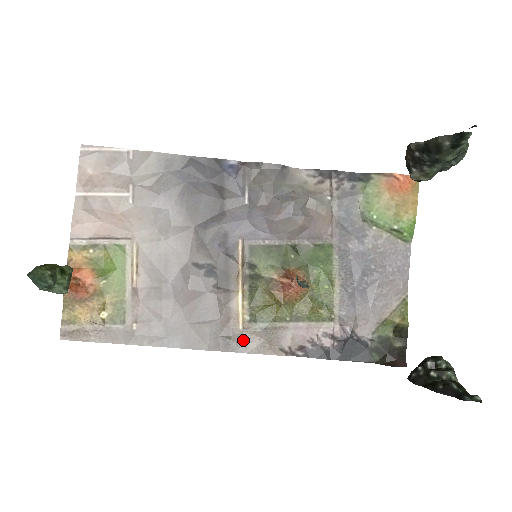
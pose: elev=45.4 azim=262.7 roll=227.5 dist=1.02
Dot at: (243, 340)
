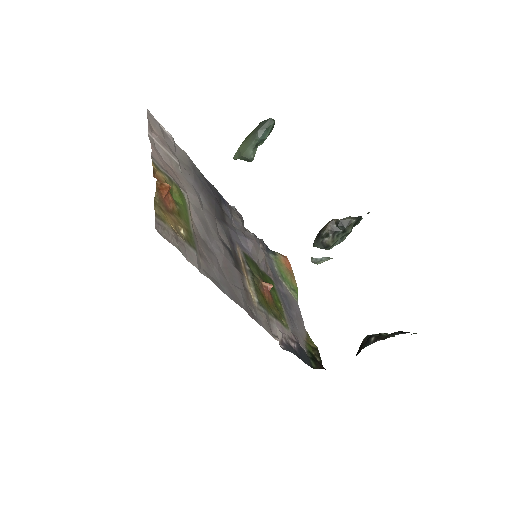
Dot at: (258, 316)
